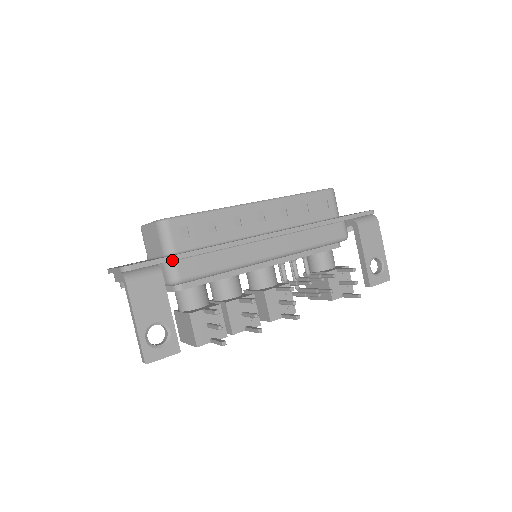
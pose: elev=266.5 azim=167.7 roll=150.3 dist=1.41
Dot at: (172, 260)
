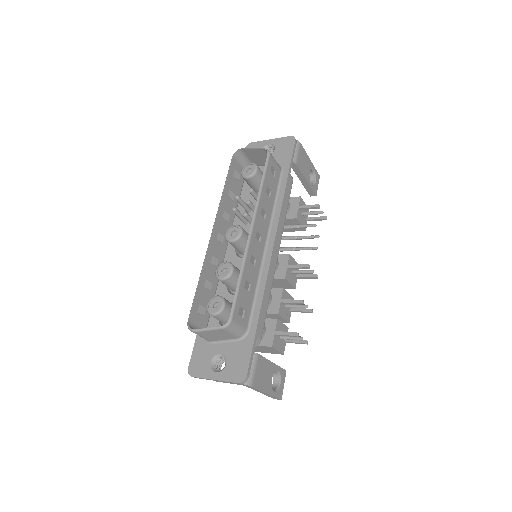
Dot at: occluded
